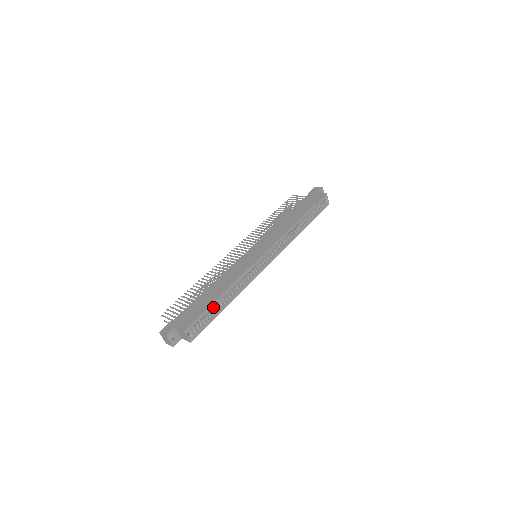
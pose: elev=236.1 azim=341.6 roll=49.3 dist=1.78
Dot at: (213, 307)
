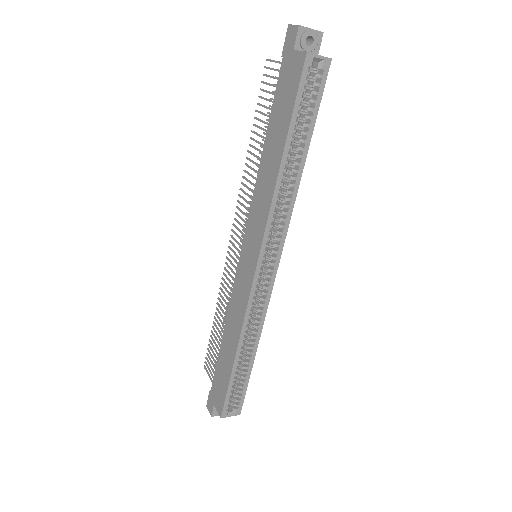
Dot at: (236, 375)
